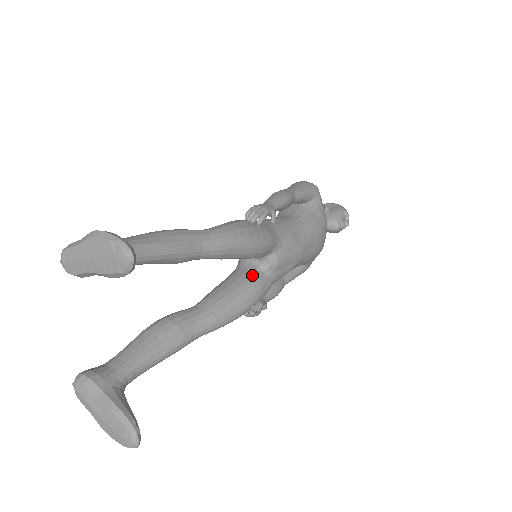
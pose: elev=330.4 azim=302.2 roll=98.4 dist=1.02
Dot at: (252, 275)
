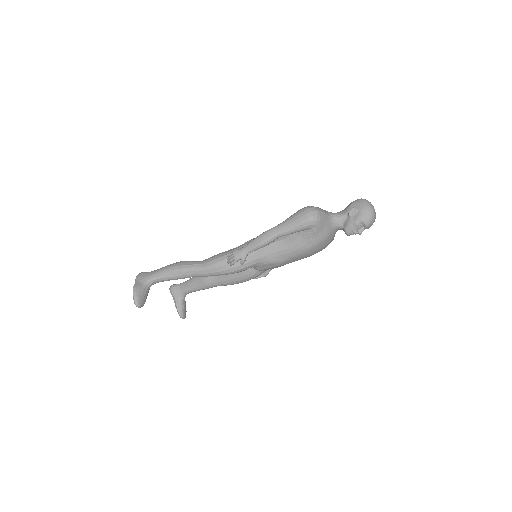
Dot at: (247, 269)
